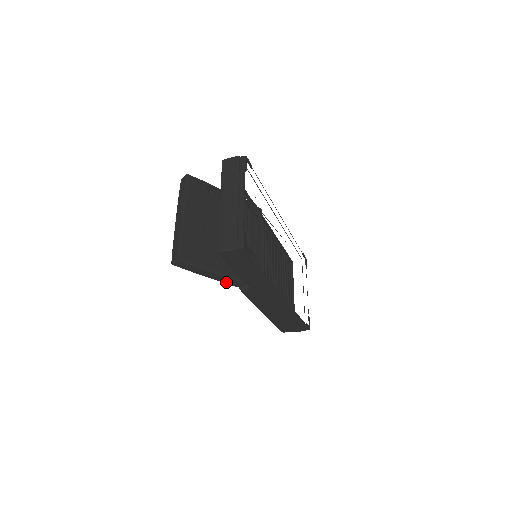
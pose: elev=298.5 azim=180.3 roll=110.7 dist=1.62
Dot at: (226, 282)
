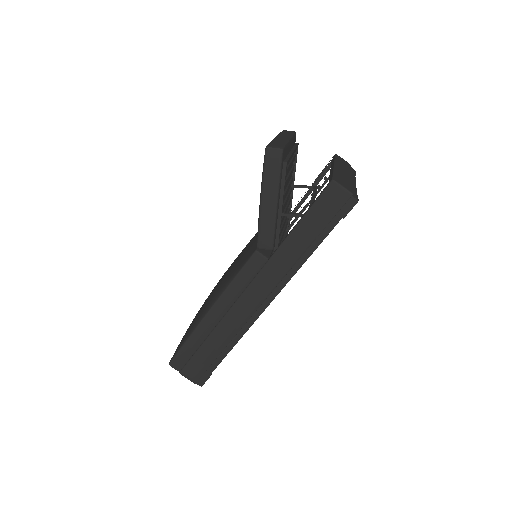
Dot at: (263, 227)
